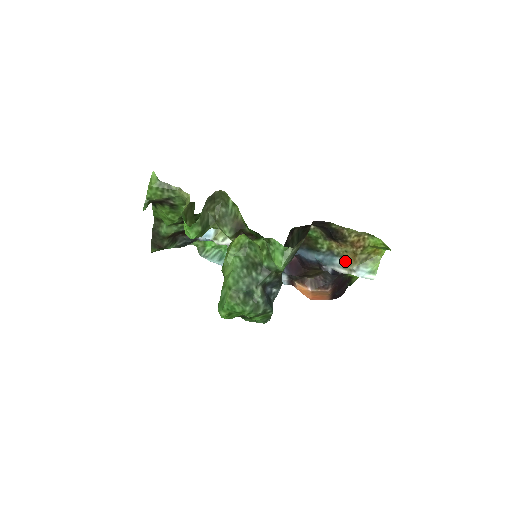
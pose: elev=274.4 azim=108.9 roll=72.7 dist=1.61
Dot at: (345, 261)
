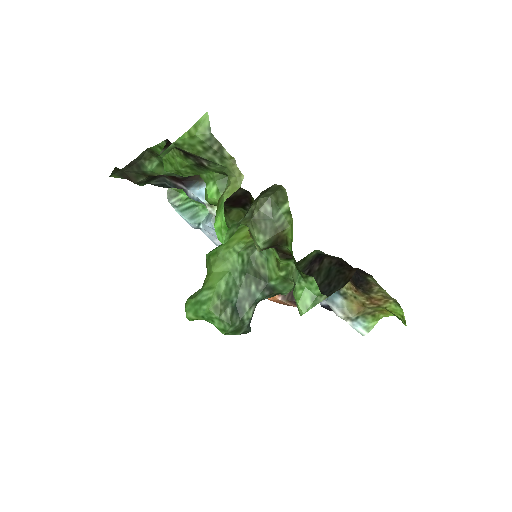
Dot at: (347, 305)
